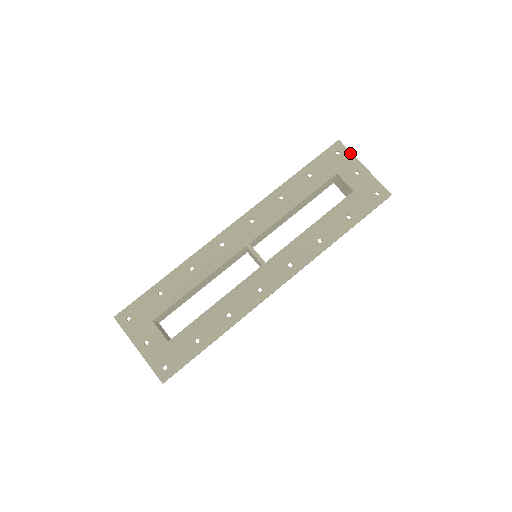
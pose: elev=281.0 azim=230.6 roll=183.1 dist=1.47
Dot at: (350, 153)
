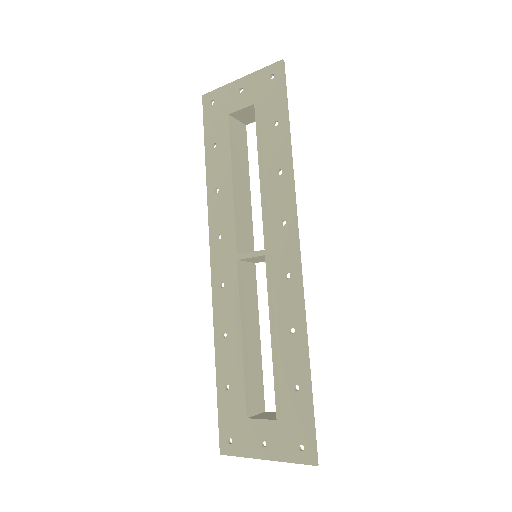
Dot at: (219, 89)
